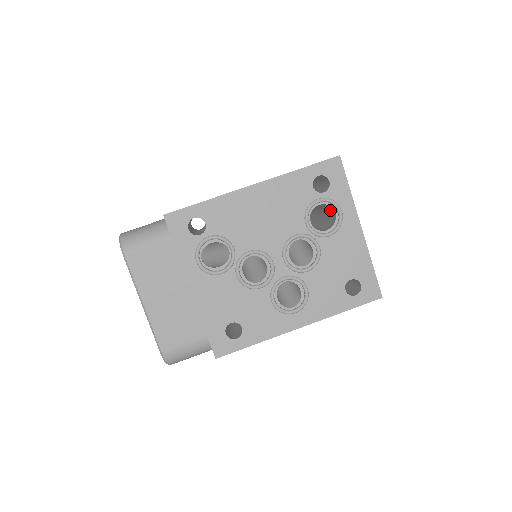
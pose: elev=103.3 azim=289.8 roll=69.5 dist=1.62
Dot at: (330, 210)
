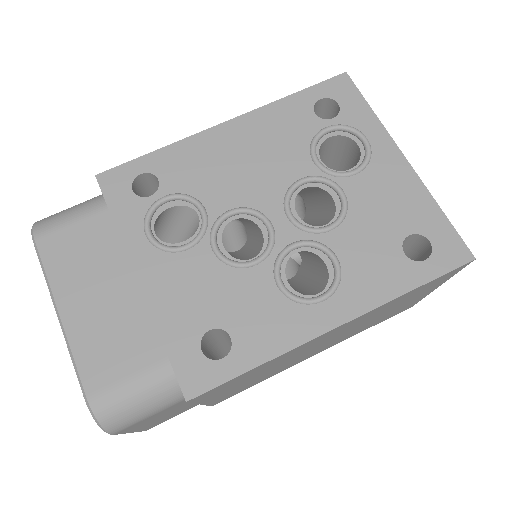
Dot at: (351, 152)
